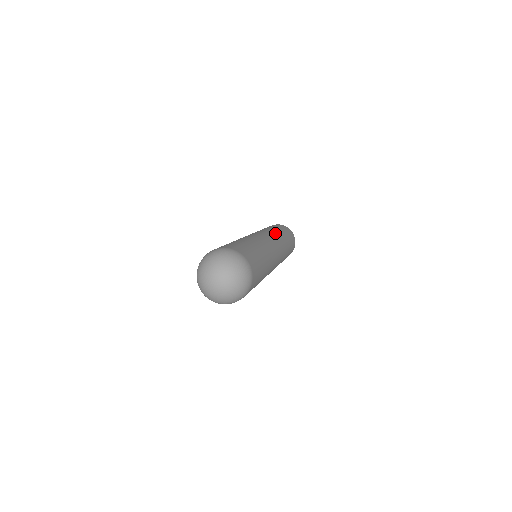
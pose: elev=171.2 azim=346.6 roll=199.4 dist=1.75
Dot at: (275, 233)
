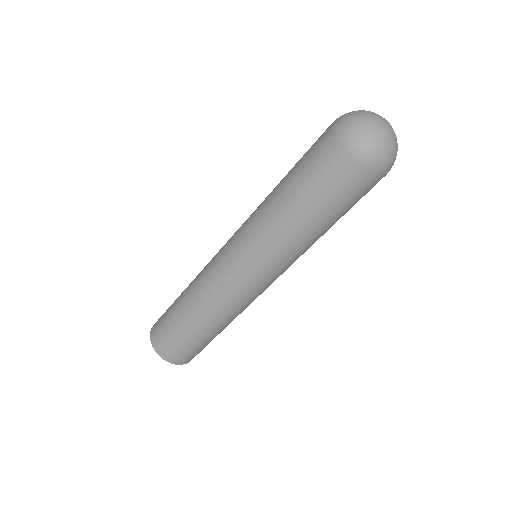
Dot at: occluded
